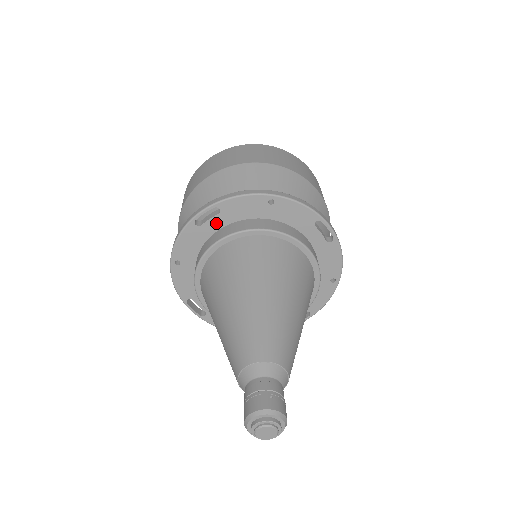
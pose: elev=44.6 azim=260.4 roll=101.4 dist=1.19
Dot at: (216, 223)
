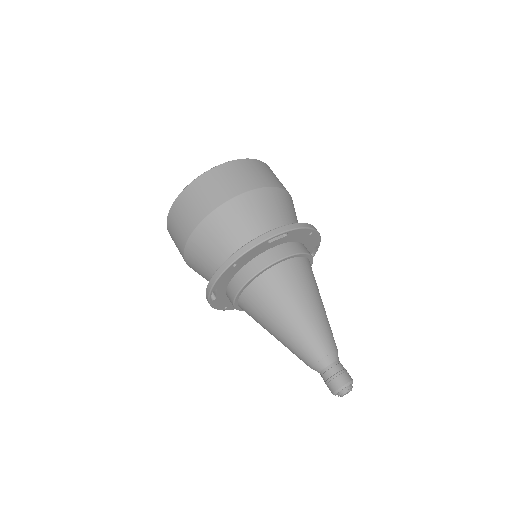
Dot at: (278, 242)
